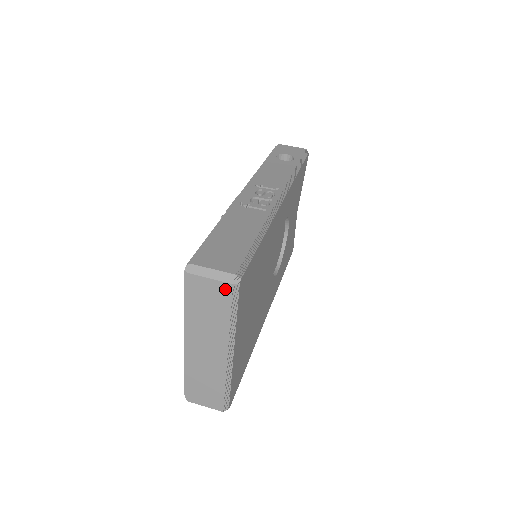
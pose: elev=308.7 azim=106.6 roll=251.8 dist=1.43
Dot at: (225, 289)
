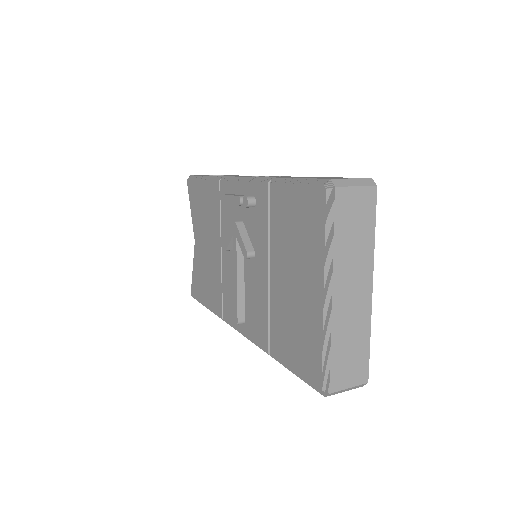
Dot at: (370, 195)
